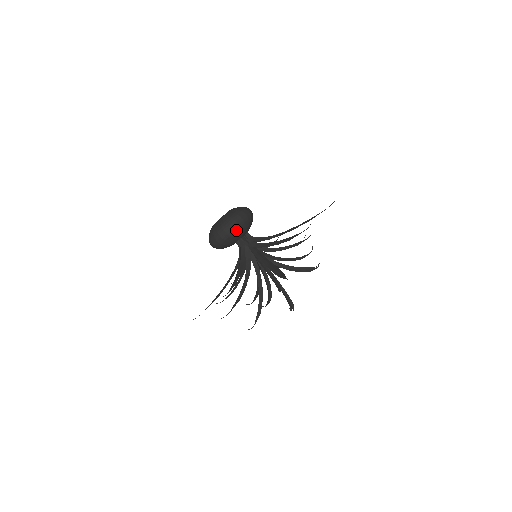
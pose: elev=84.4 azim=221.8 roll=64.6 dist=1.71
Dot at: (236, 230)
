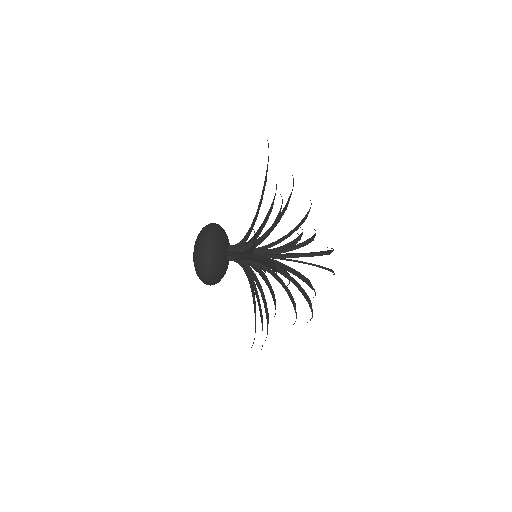
Dot at: (216, 232)
